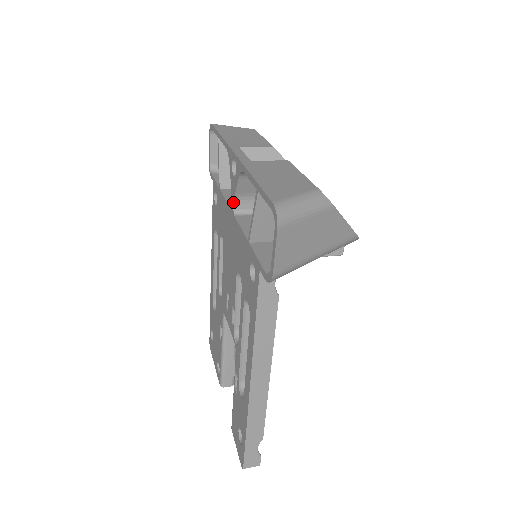
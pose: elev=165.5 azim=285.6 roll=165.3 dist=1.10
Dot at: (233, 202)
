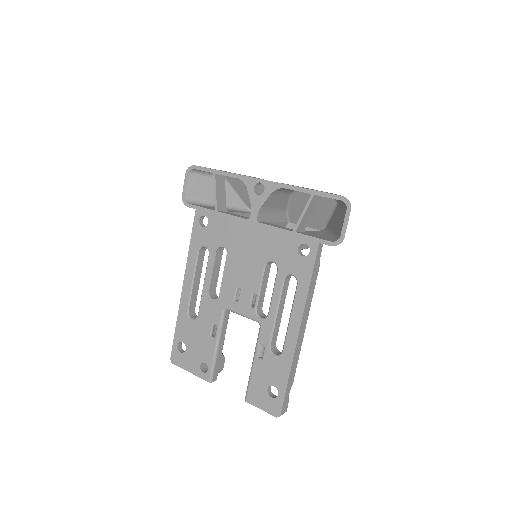
Dot at: (257, 213)
